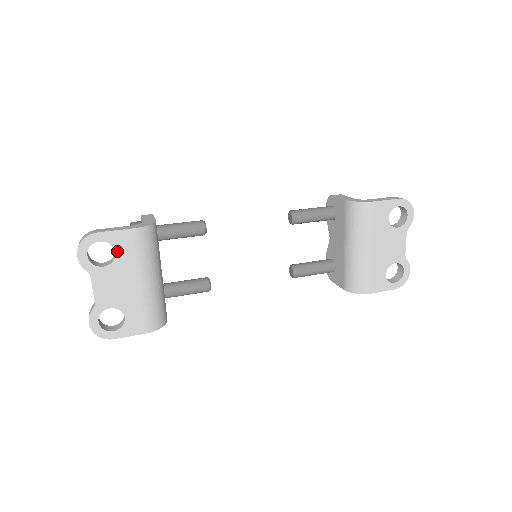
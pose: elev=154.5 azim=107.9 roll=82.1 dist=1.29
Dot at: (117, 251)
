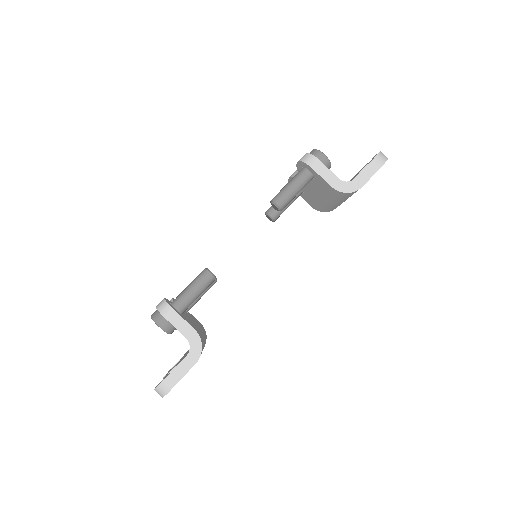
Dot at: occluded
